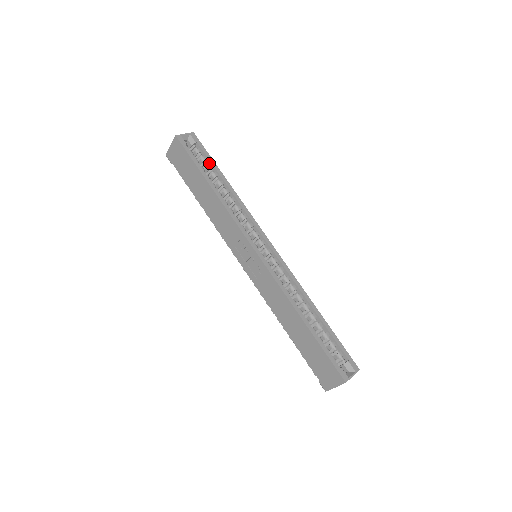
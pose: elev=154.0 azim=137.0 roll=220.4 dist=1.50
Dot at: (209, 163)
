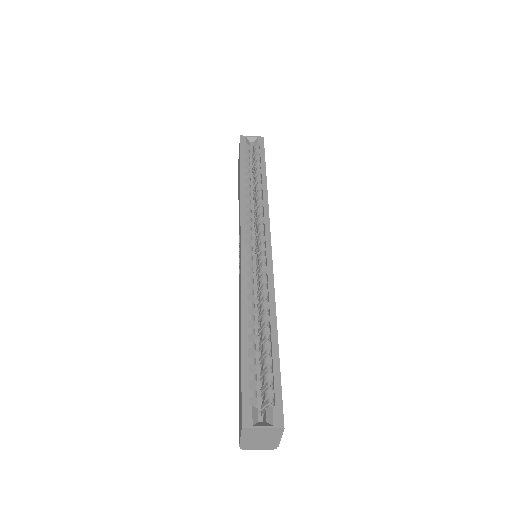
Dot at: (260, 162)
